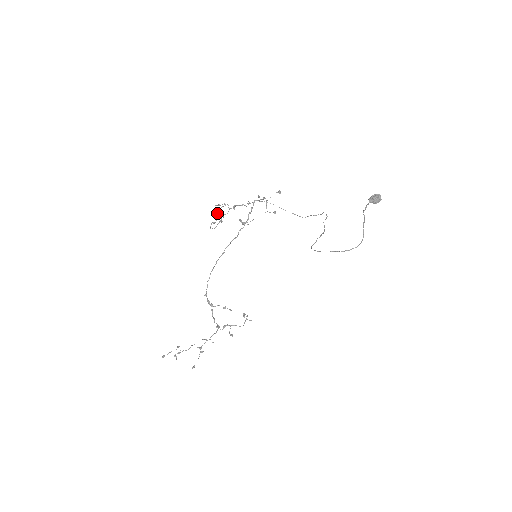
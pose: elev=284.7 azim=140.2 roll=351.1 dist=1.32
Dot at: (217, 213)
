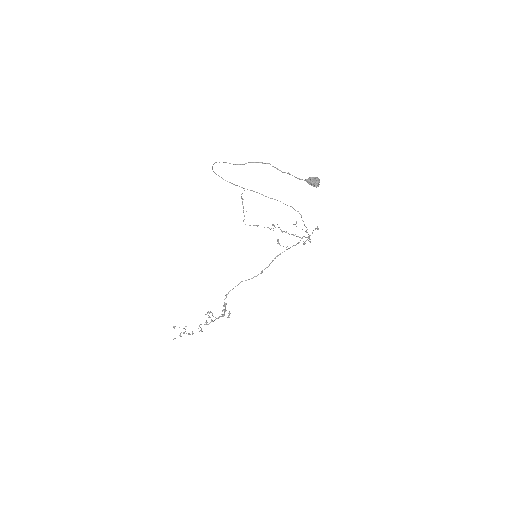
Dot at: (242, 199)
